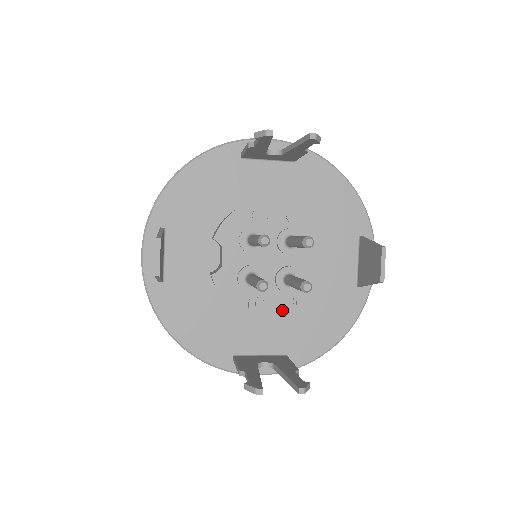
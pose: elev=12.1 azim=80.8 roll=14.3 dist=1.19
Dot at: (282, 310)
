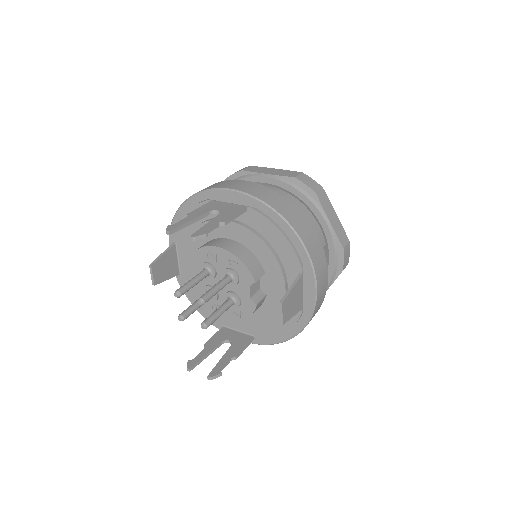
Dot at: (232, 316)
